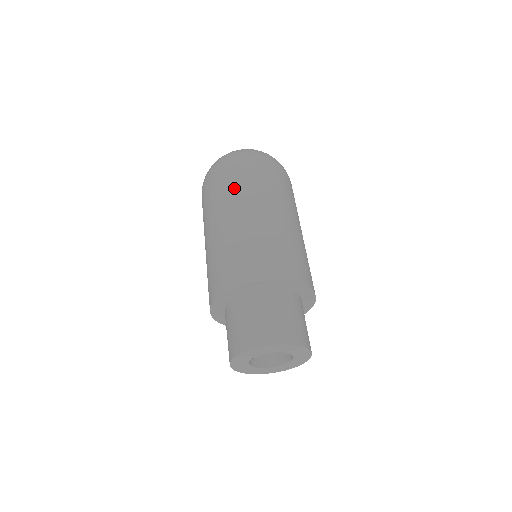
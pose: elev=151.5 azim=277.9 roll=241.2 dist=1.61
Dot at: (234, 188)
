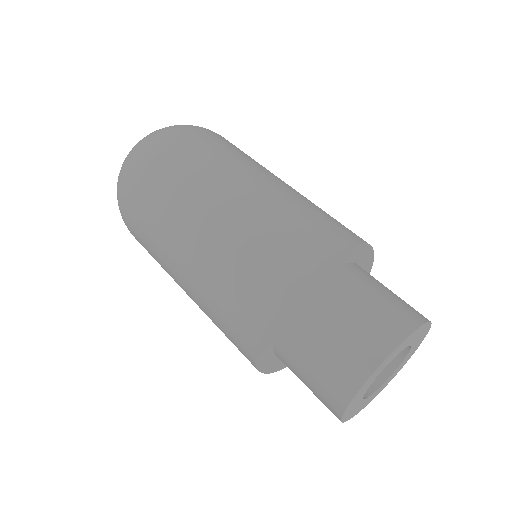
Dot at: (212, 155)
